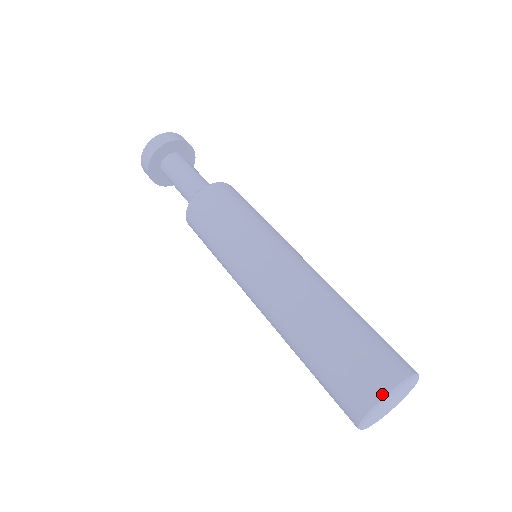
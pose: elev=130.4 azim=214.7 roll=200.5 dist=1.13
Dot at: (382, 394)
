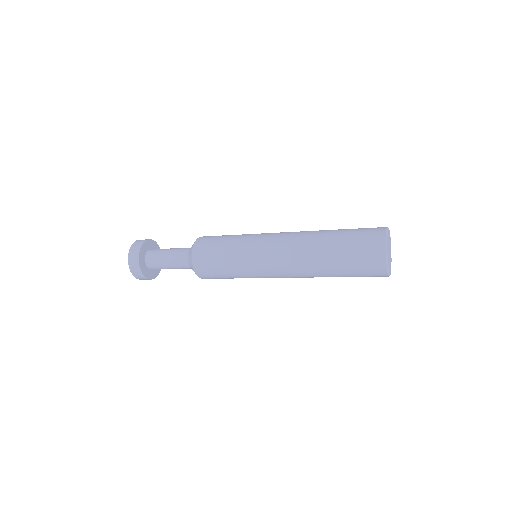
Dot at: (384, 229)
